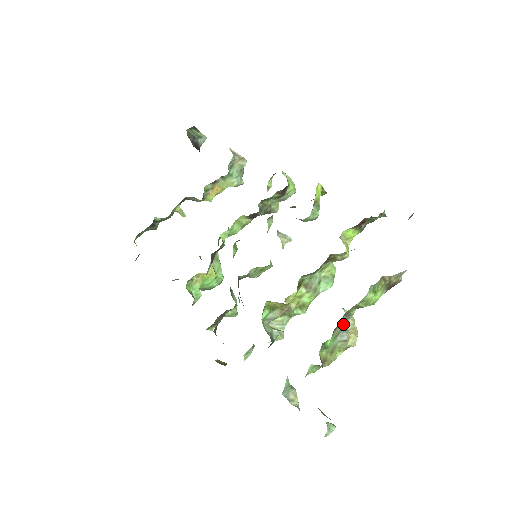
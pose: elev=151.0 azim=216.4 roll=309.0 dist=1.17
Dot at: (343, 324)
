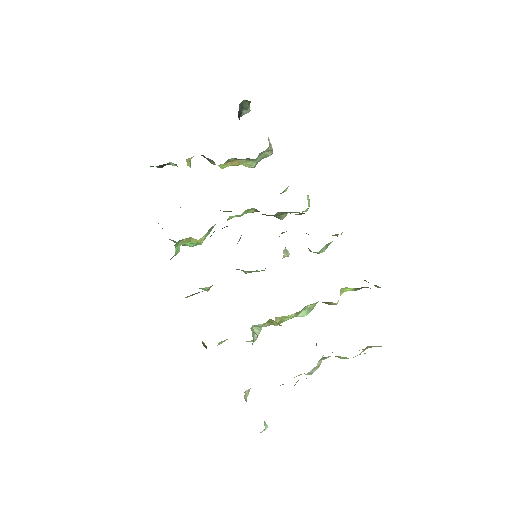
Dot at: occluded
